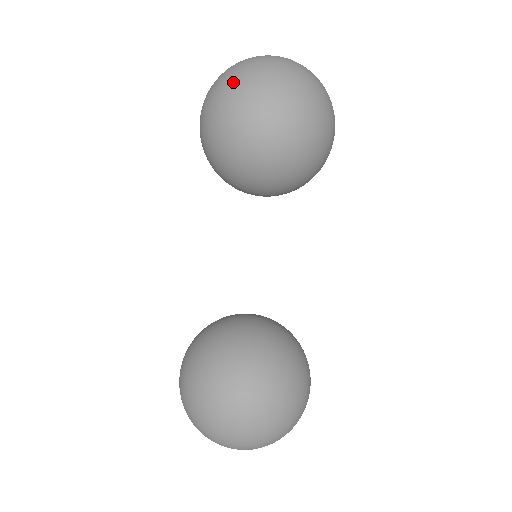
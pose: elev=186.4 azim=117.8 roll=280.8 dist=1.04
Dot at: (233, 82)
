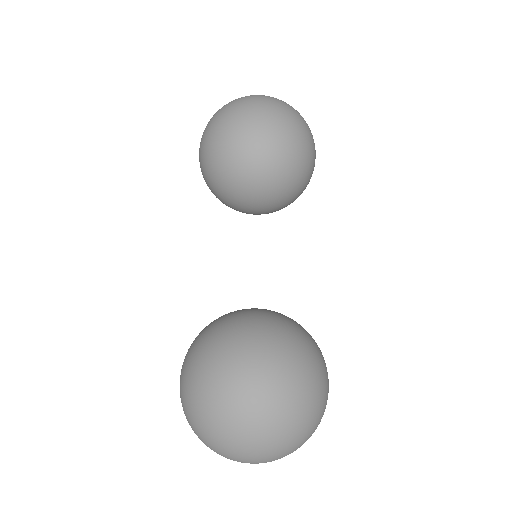
Dot at: (215, 114)
